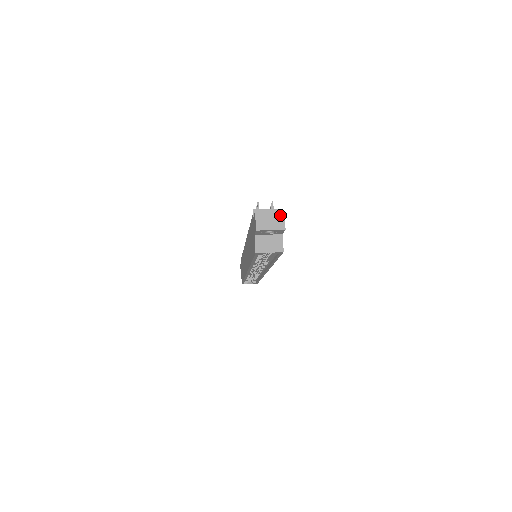
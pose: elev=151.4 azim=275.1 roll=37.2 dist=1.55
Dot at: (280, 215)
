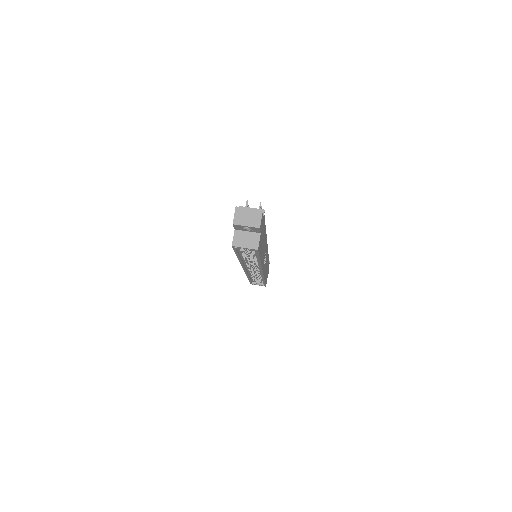
Dot at: (258, 214)
